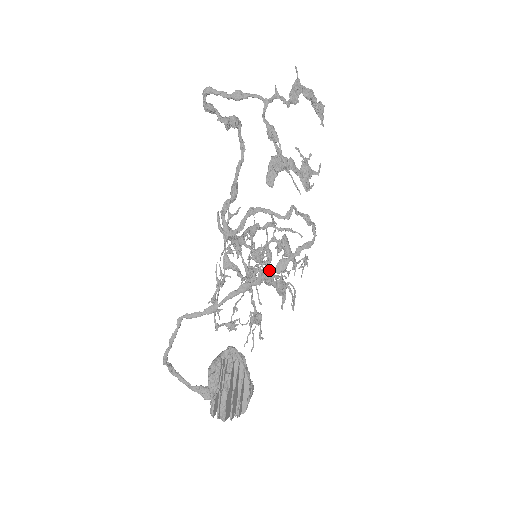
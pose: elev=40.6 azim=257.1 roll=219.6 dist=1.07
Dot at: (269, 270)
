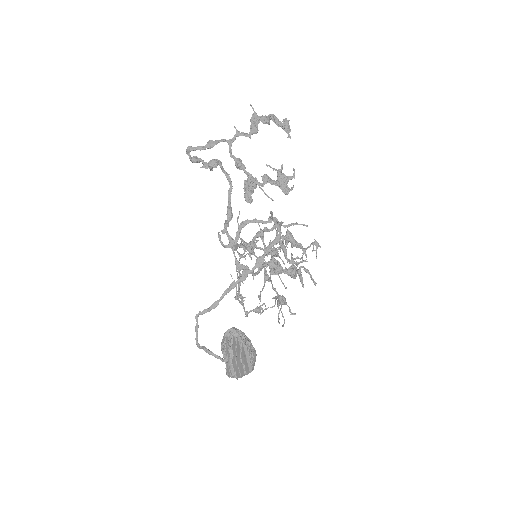
Dot at: (276, 262)
